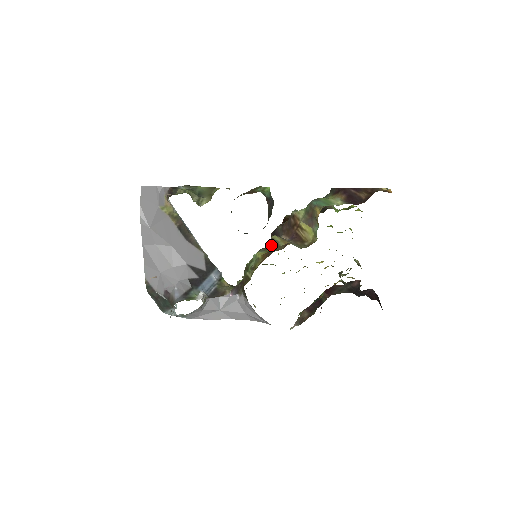
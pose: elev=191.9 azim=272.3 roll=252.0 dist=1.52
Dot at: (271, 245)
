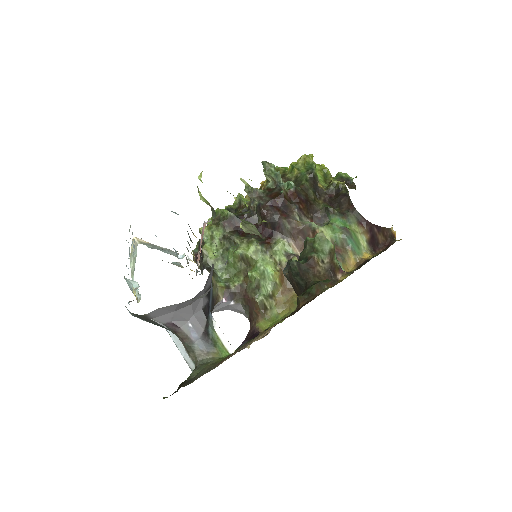
Dot at: (286, 263)
